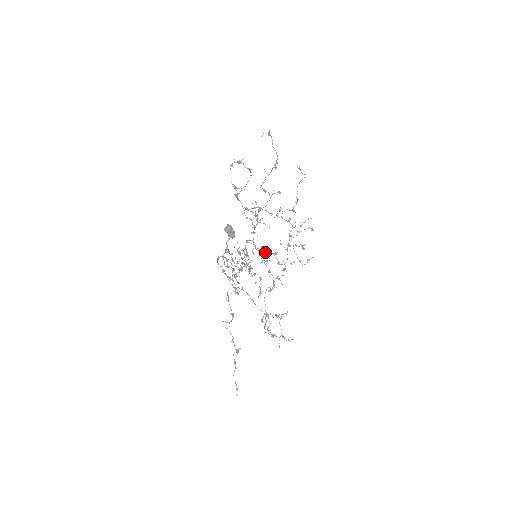
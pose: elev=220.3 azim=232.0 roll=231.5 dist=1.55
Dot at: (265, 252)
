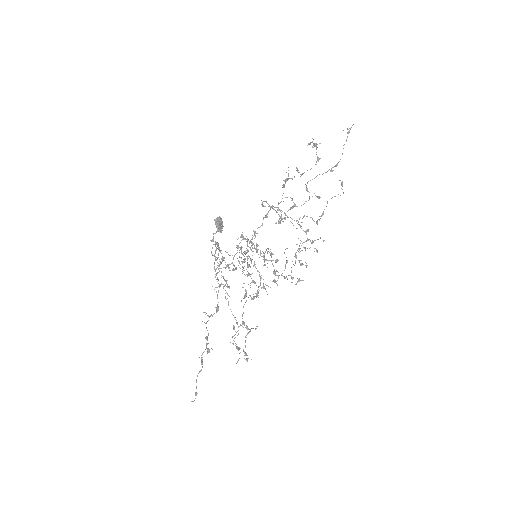
Dot at: (272, 254)
